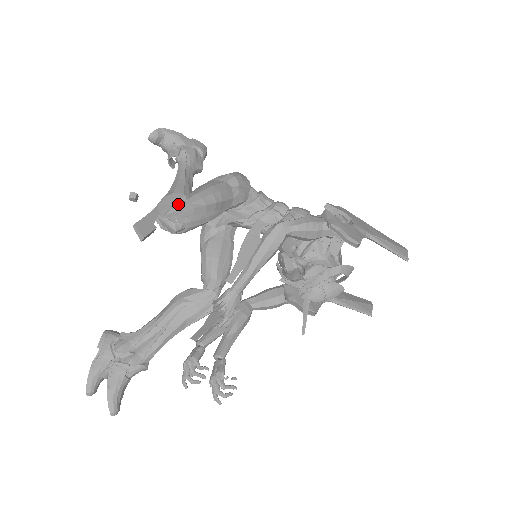
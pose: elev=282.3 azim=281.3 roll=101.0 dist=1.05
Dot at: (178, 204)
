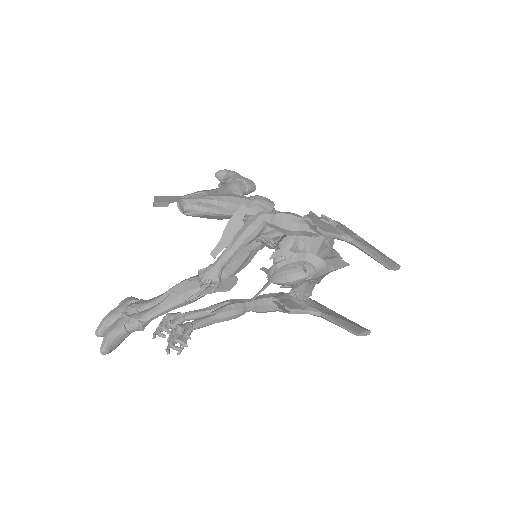
Dot at: (195, 195)
